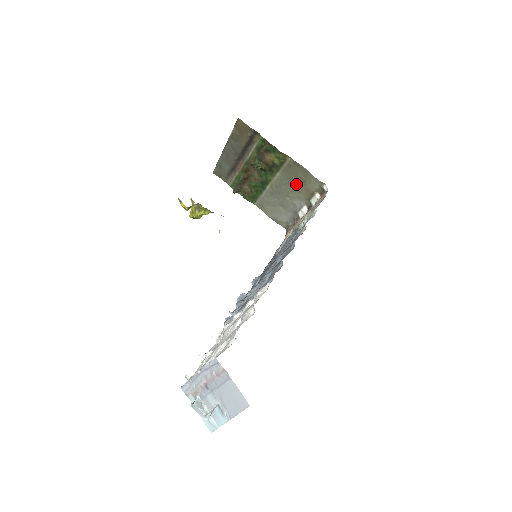
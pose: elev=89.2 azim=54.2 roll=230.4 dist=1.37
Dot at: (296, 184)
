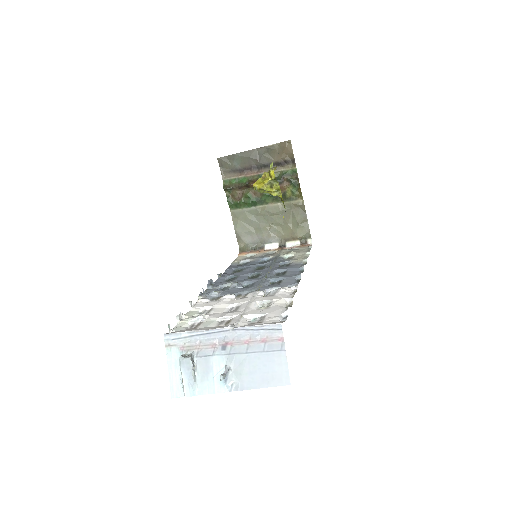
Dot at: (287, 222)
